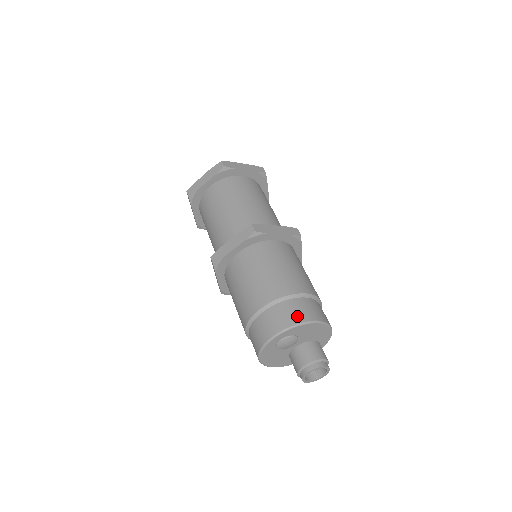
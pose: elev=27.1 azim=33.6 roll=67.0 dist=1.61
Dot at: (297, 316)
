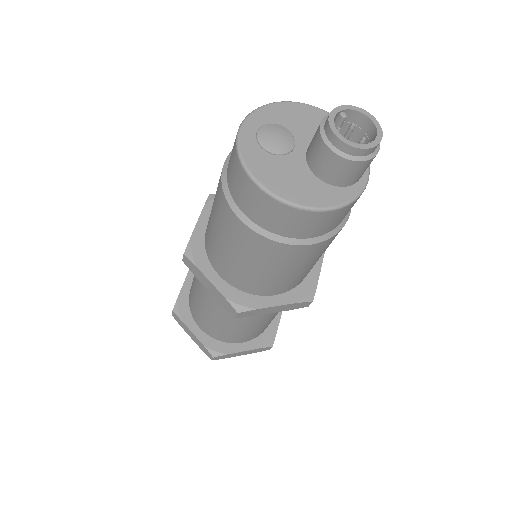
Dot at: occluded
